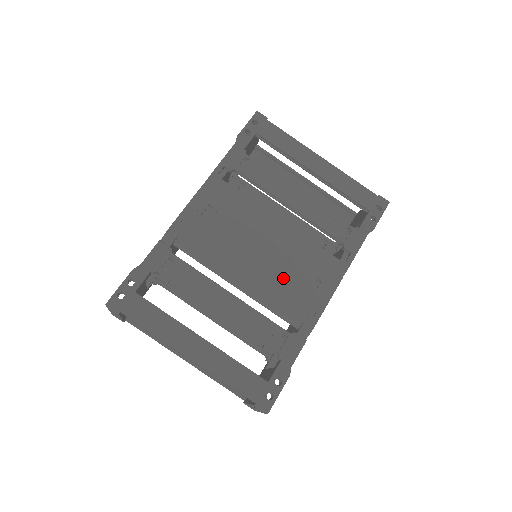
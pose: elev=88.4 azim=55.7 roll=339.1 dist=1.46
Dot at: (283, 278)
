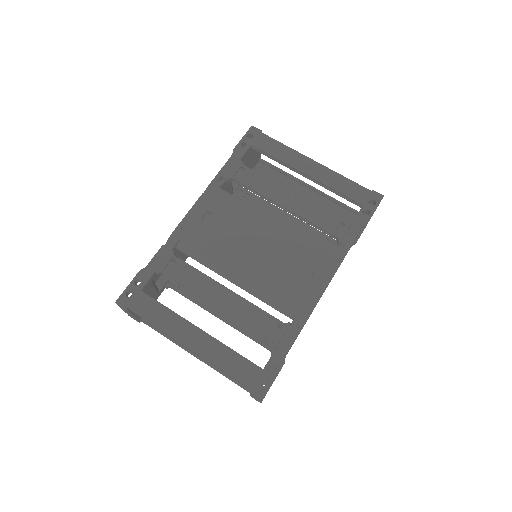
Dot at: (277, 272)
